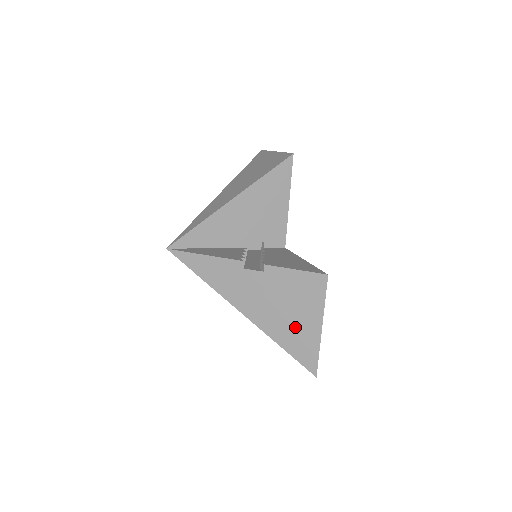
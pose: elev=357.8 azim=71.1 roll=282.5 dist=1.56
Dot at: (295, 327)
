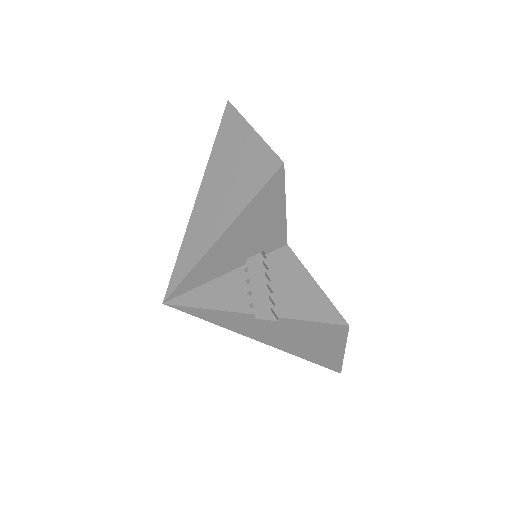
Dot at: (317, 351)
